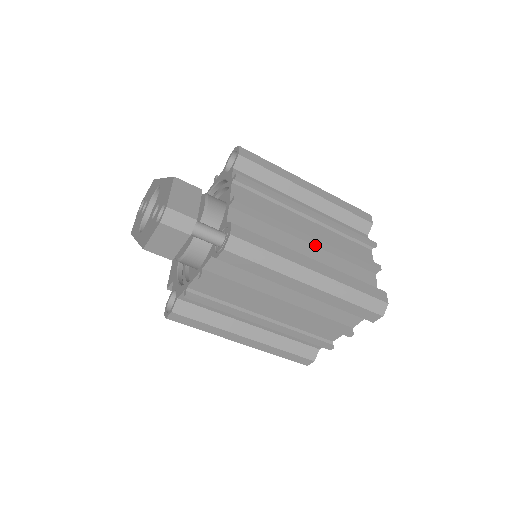
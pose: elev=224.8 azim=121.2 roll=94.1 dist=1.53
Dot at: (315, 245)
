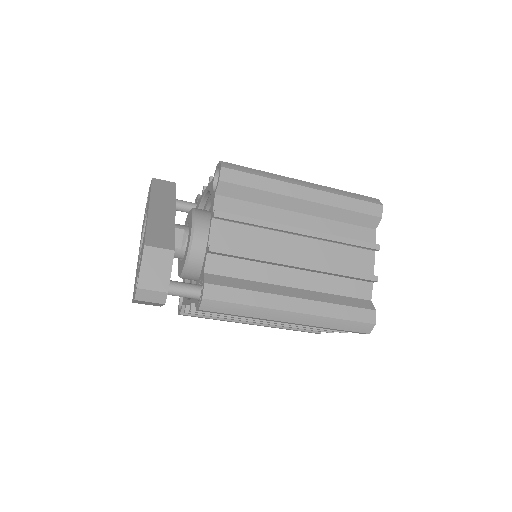
Dot at: (303, 269)
